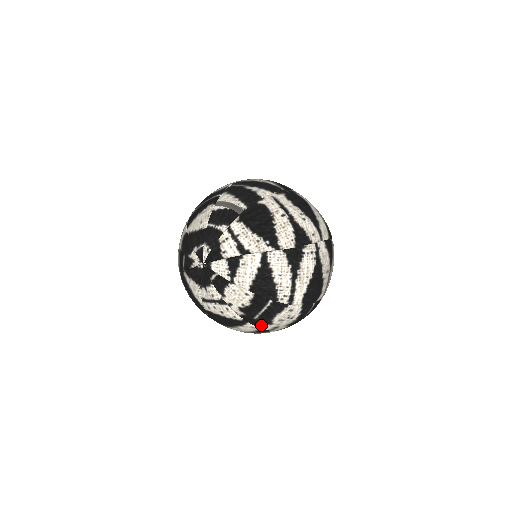
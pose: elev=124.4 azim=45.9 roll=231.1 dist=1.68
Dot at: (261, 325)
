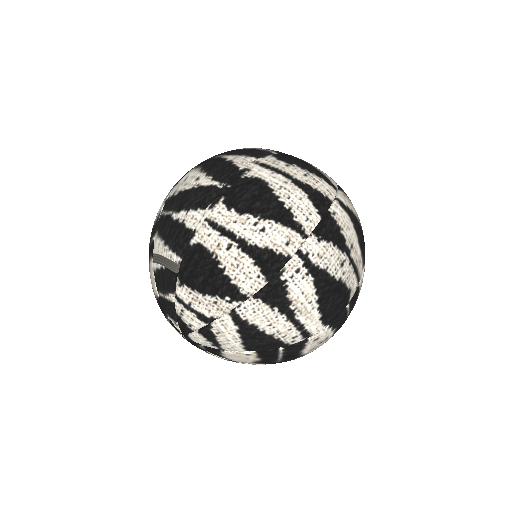
Dot at: (294, 359)
